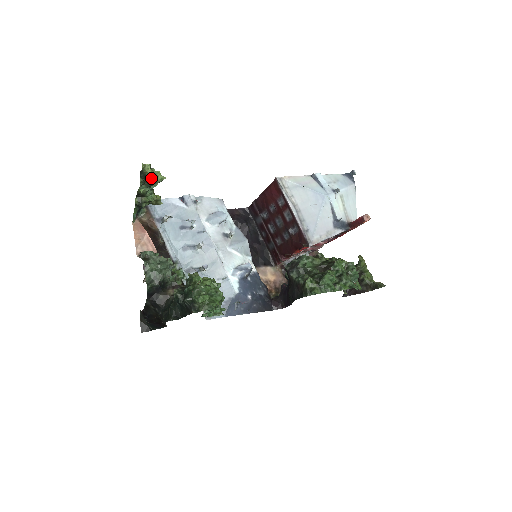
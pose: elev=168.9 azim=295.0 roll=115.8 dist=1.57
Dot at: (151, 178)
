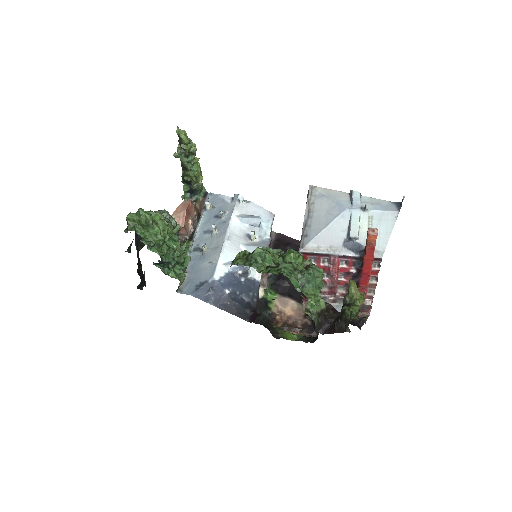
Dot at: (187, 147)
